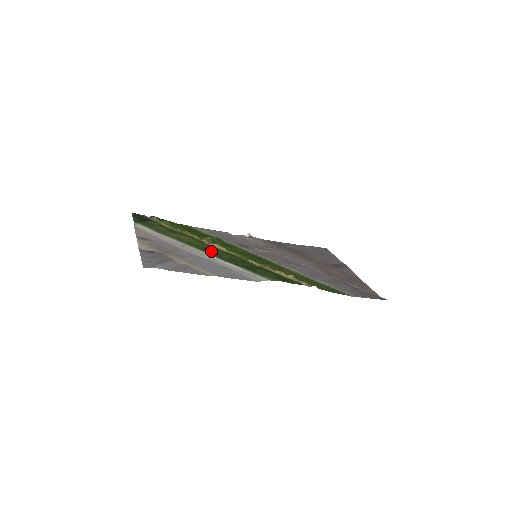
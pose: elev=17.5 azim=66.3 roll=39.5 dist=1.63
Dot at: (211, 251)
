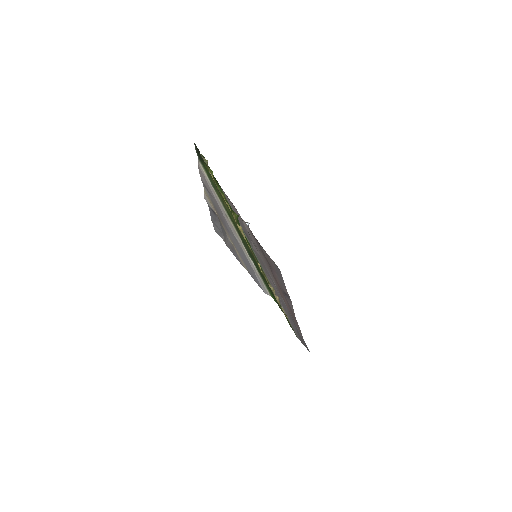
Dot at: occluded
